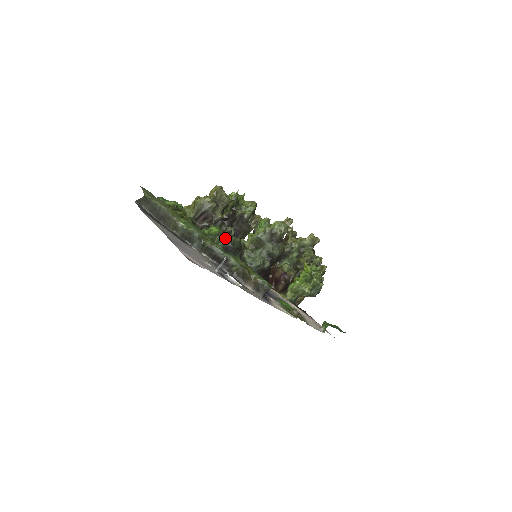
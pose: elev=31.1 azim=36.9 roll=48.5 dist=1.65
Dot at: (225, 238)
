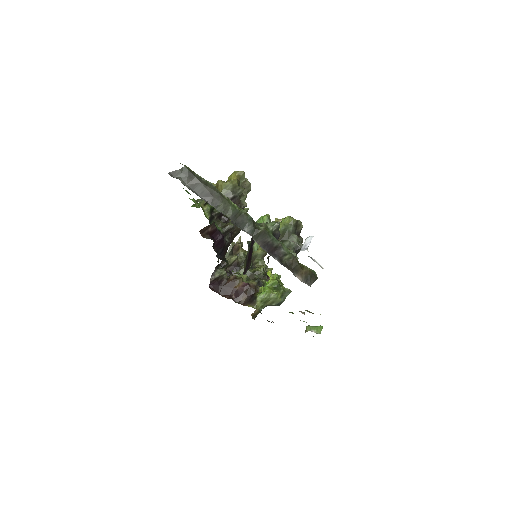
Dot at: (277, 223)
